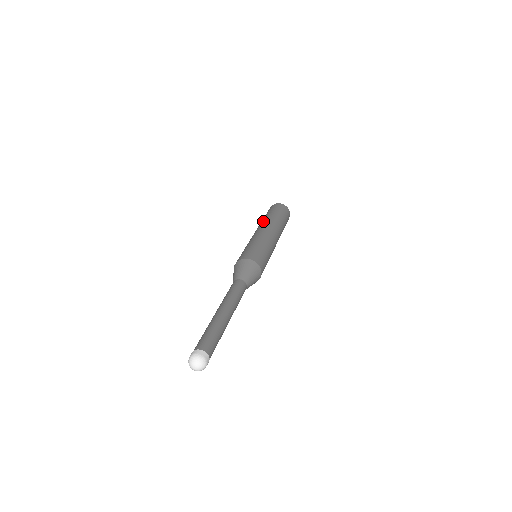
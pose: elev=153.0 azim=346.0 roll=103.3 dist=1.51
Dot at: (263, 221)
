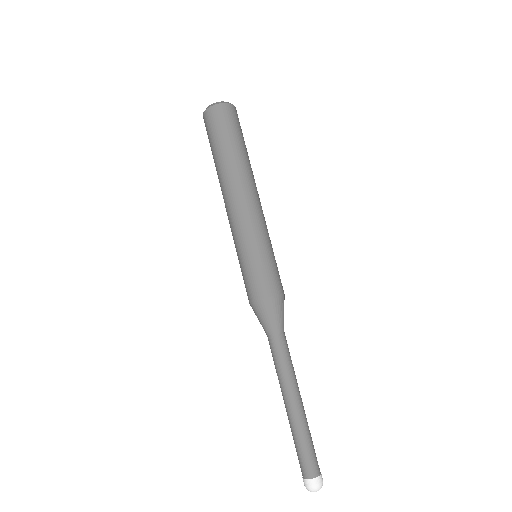
Dot at: (231, 174)
